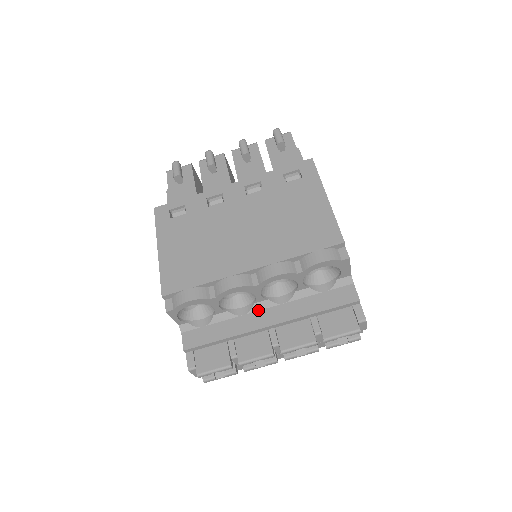
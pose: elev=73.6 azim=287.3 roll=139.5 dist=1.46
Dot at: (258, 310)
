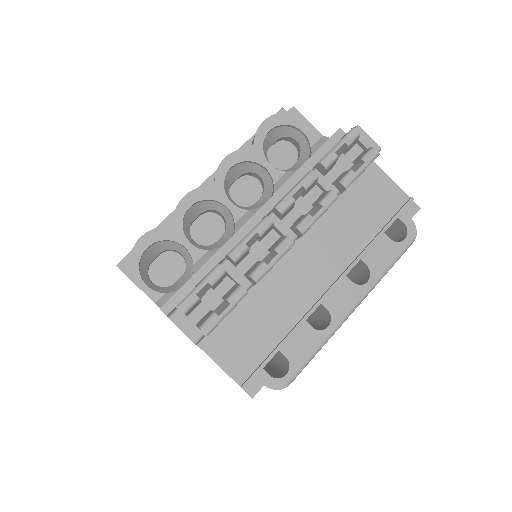
Dot at: occluded
